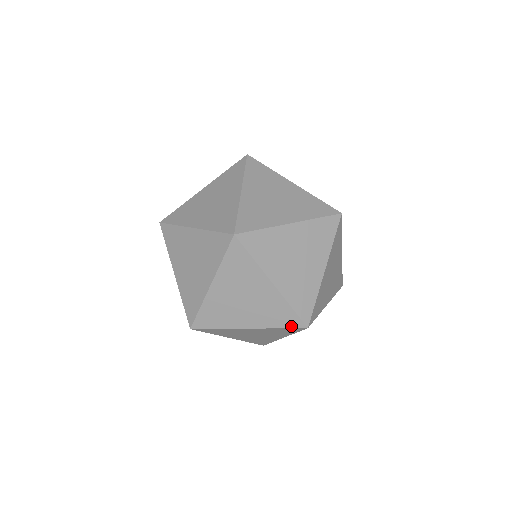
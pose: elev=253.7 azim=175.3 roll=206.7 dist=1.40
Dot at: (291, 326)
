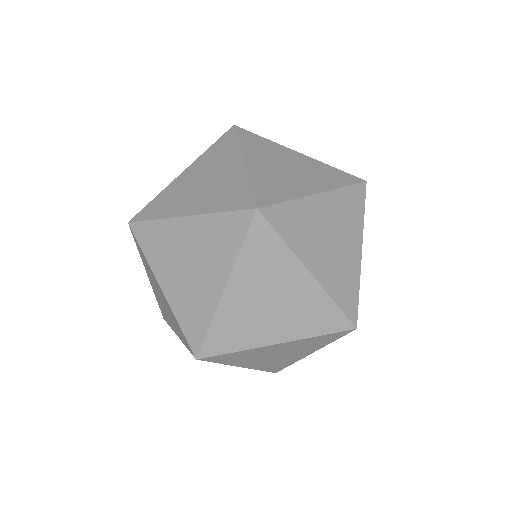
Dot at: (189, 349)
